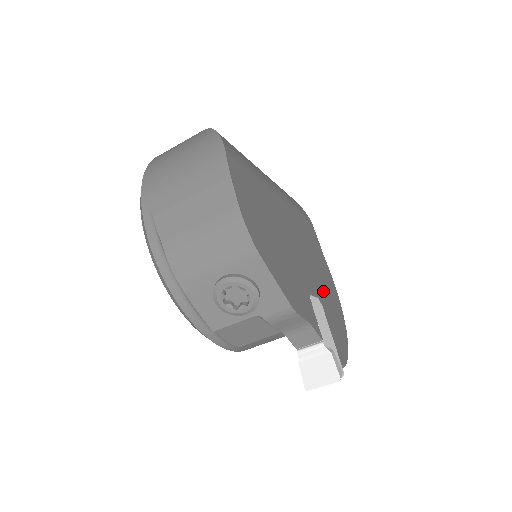
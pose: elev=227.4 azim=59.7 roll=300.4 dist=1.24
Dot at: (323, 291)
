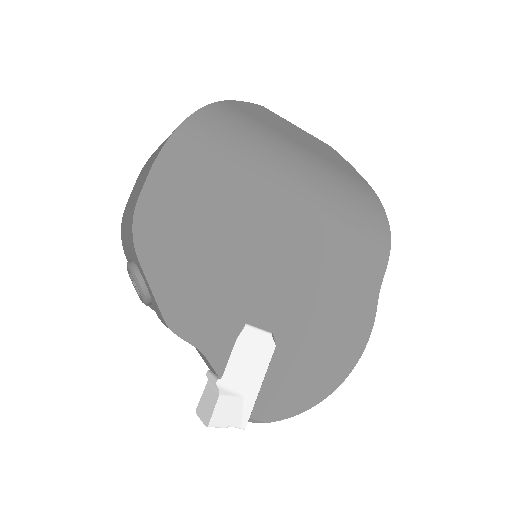
Dot at: (306, 332)
